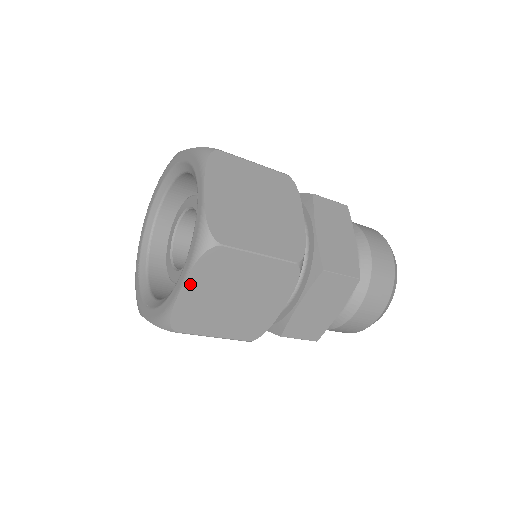
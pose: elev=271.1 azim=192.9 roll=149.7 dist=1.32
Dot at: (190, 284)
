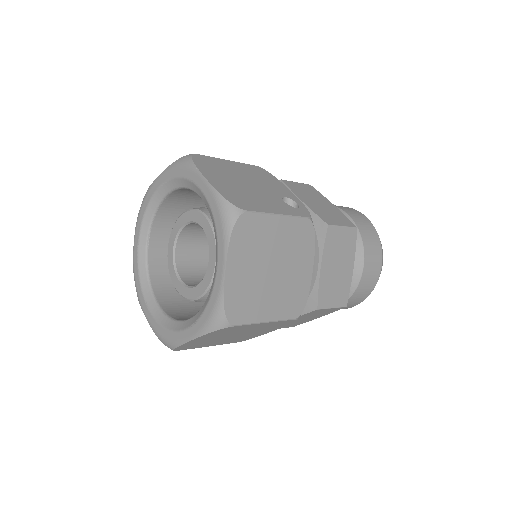
Dot at: (198, 339)
